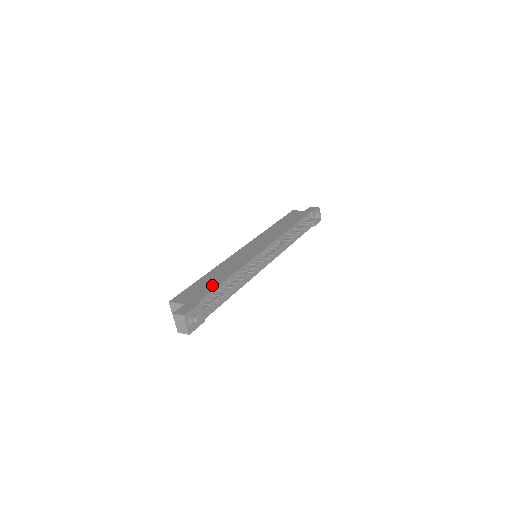
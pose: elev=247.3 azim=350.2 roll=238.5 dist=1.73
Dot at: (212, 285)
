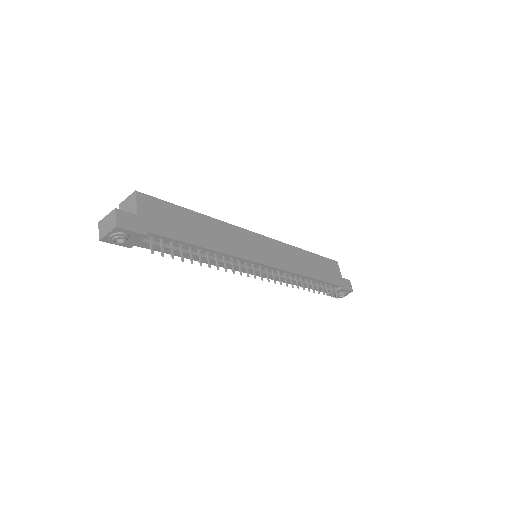
Dot at: (184, 233)
